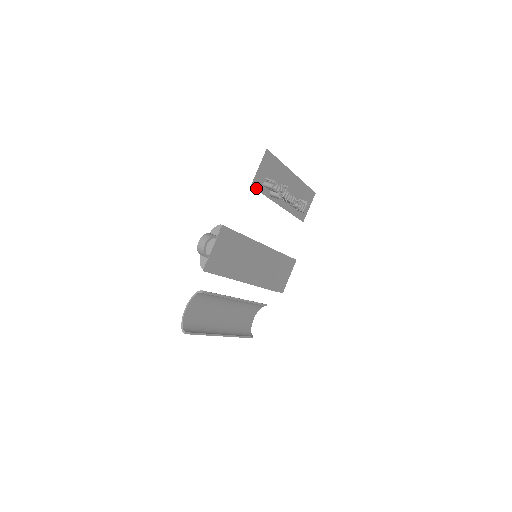
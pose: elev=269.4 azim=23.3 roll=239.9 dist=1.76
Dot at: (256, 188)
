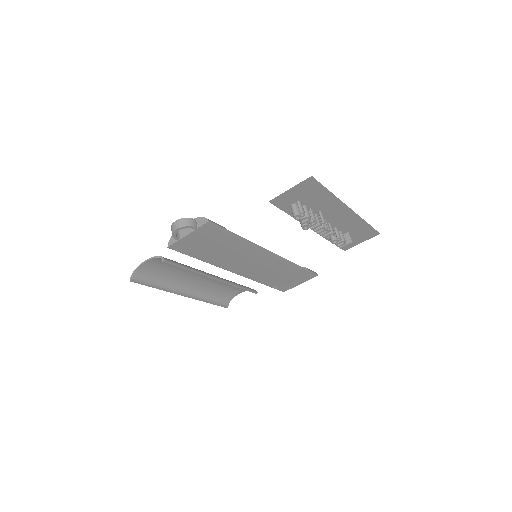
Dot at: (277, 205)
